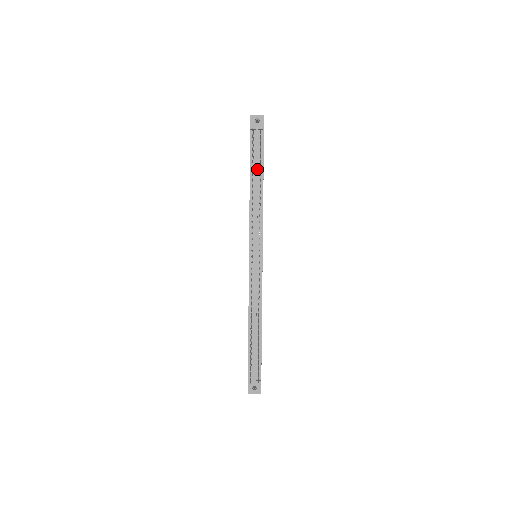
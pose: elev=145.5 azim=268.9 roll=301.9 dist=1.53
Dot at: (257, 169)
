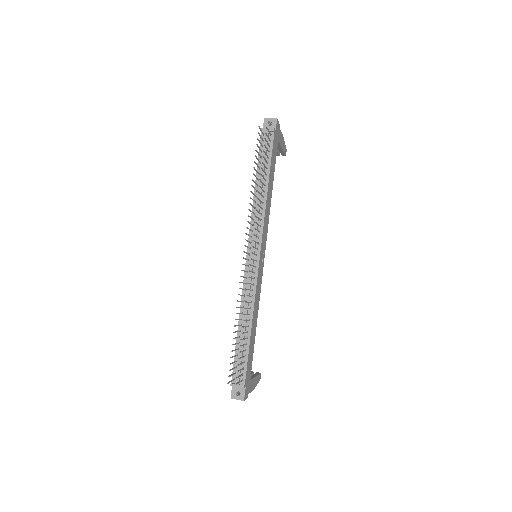
Dot at: (263, 168)
